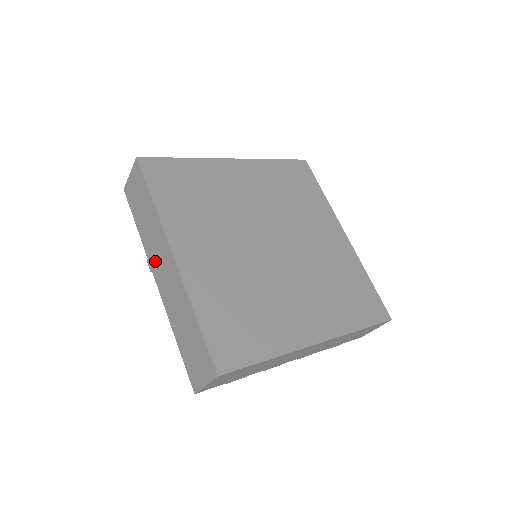
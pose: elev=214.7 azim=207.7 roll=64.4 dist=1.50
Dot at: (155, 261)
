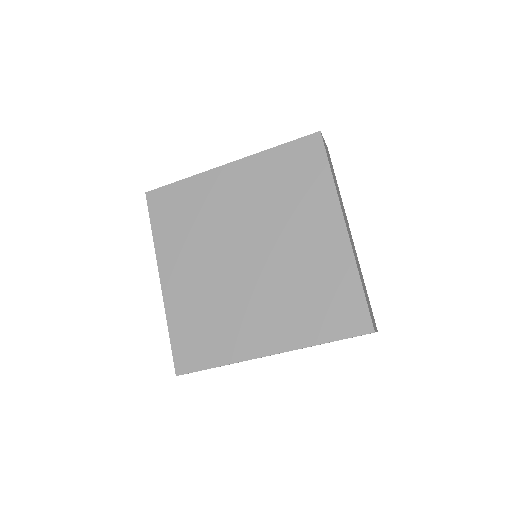
Dot at: occluded
